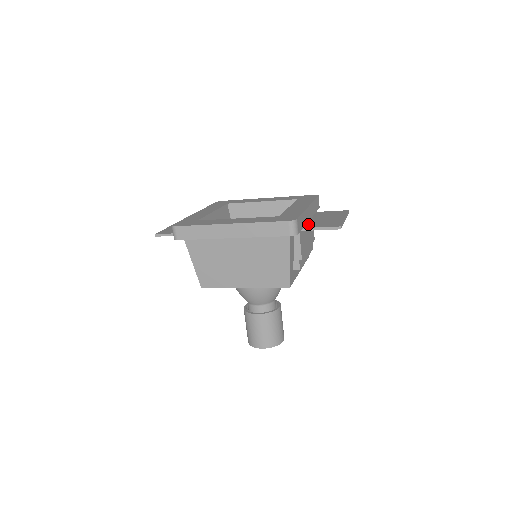
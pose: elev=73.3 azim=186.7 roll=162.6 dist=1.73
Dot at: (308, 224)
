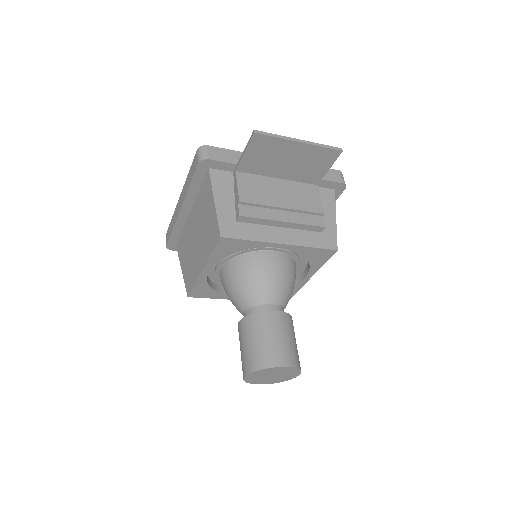
Dot at: (254, 165)
